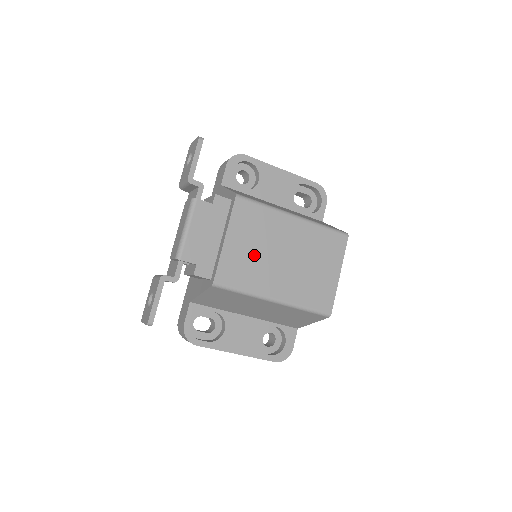
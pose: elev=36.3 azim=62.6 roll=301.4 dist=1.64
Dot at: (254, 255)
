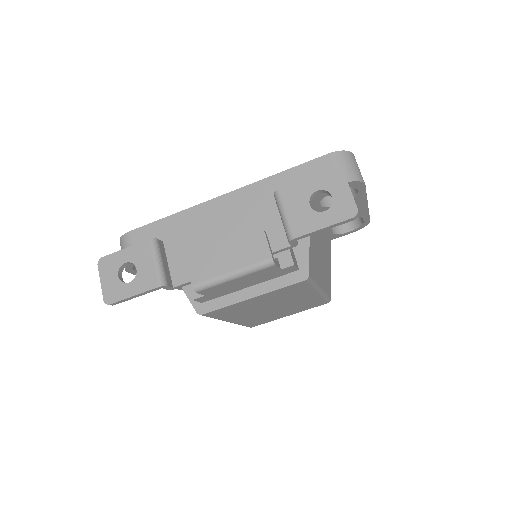
Dot at: (256, 306)
